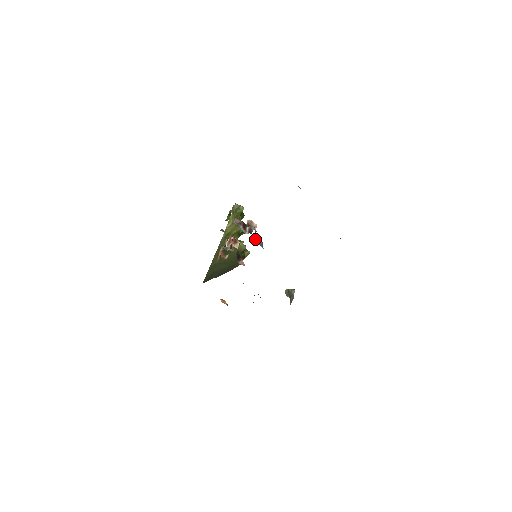
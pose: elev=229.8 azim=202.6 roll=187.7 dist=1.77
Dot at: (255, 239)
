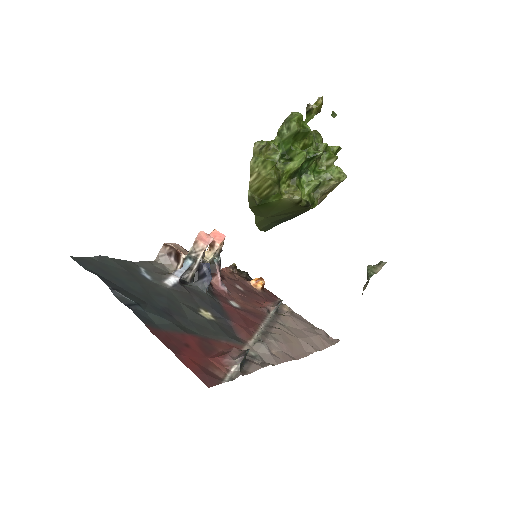
Dot at: (199, 272)
